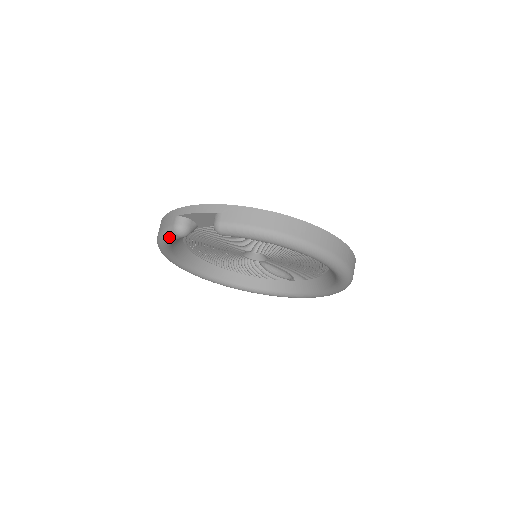
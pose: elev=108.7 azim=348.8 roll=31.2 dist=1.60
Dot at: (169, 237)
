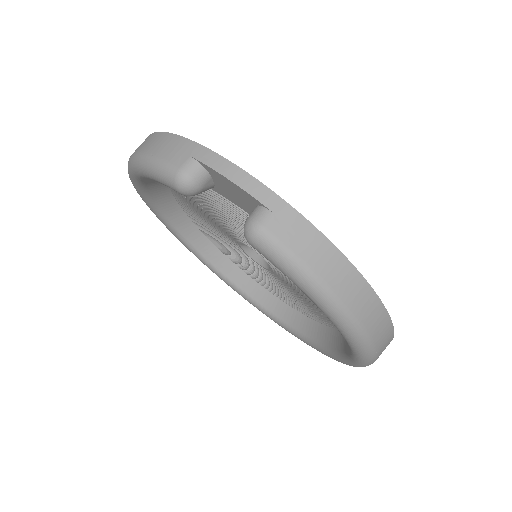
Dot at: (159, 177)
